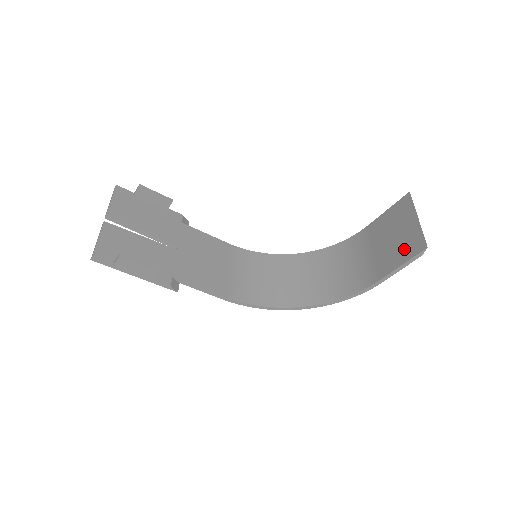
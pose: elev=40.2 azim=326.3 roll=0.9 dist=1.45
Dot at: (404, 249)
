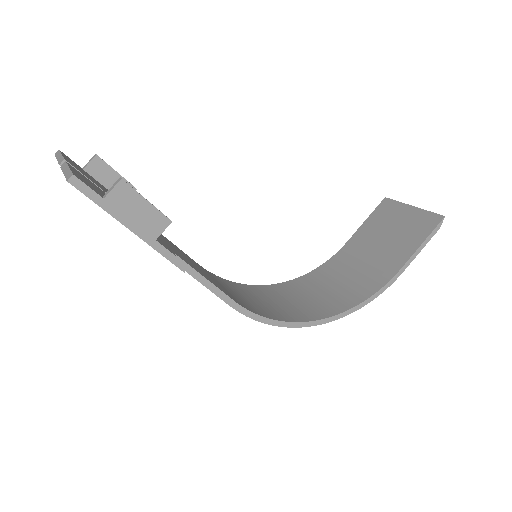
Dot at: (415, 231)
